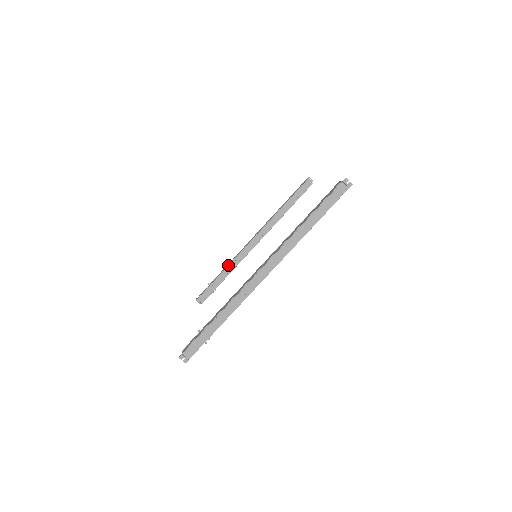
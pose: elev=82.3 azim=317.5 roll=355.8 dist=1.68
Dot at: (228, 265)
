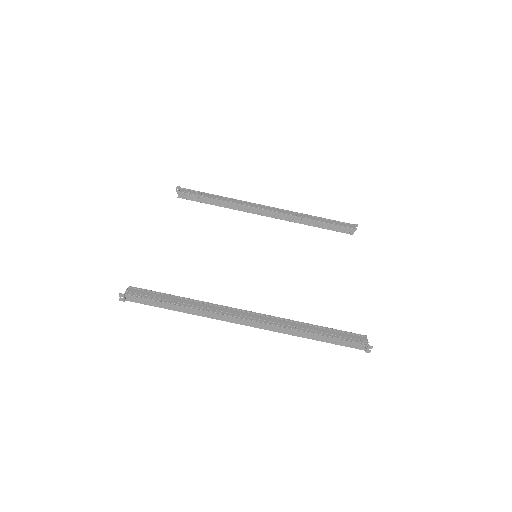
Dot at: (230, 202)
